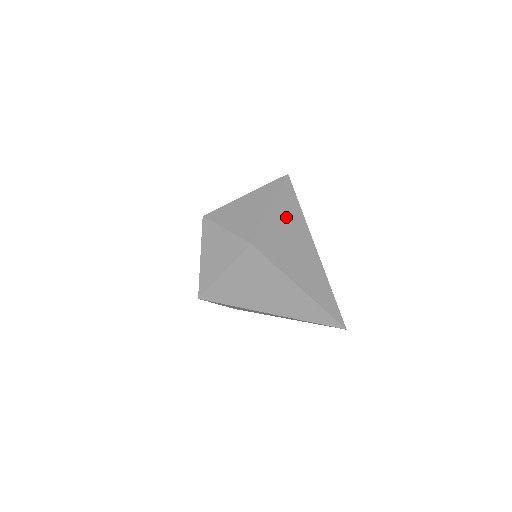
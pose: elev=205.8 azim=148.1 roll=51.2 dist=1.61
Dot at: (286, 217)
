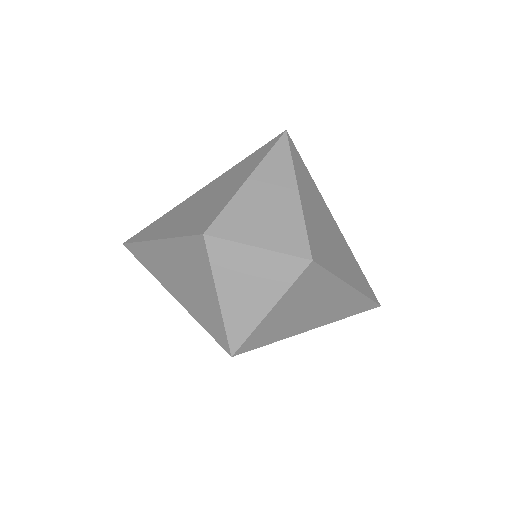
Dot at: (310, 197)
